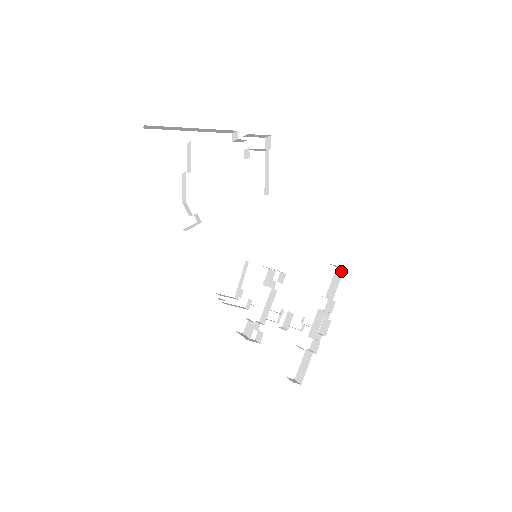
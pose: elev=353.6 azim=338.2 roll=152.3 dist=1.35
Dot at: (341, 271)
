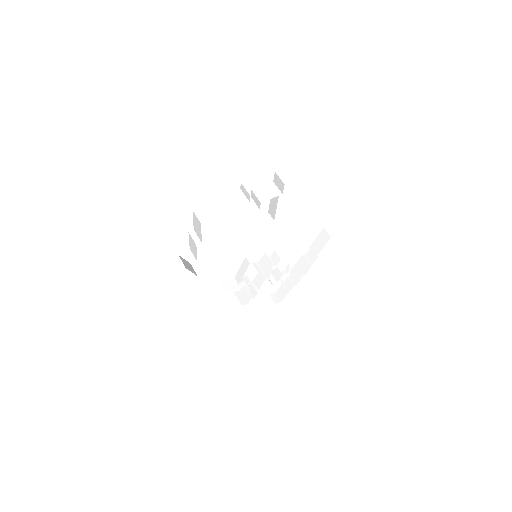
Dot at: (327, 237)
